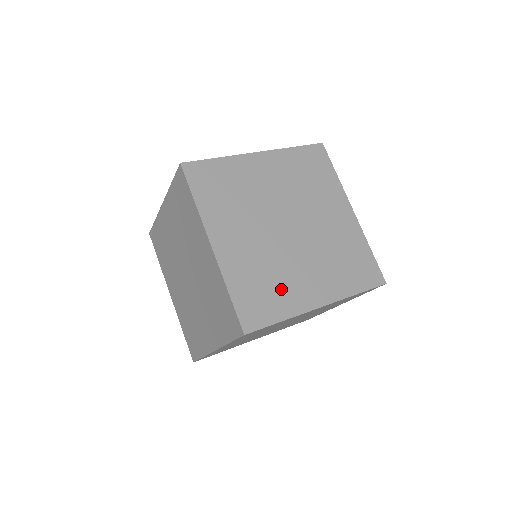
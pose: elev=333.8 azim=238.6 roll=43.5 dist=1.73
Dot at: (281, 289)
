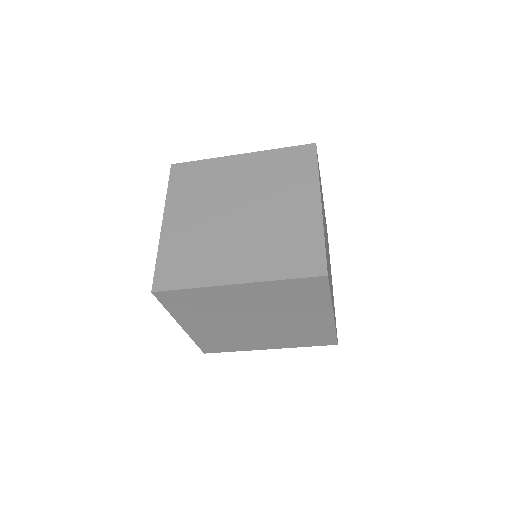
Dot at: occluded
